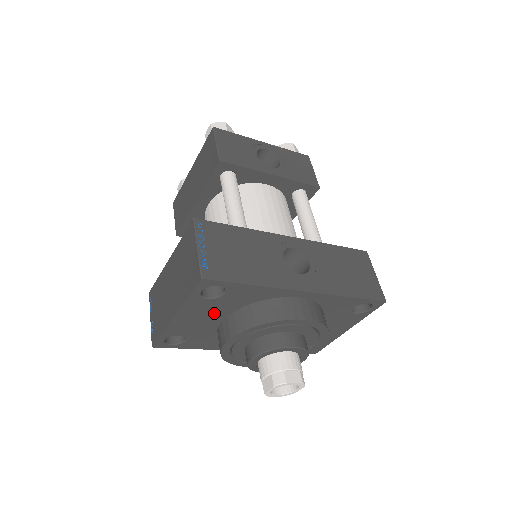
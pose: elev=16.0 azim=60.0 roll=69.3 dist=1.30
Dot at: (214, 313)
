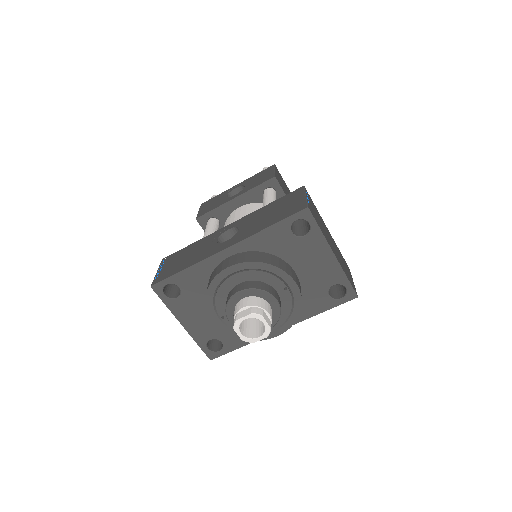
Dot at: (200, 307)
